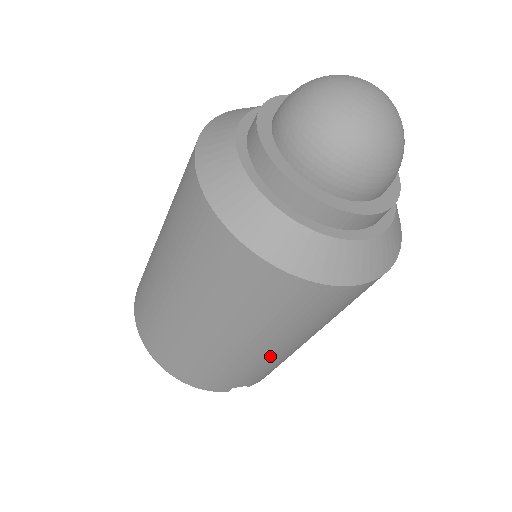
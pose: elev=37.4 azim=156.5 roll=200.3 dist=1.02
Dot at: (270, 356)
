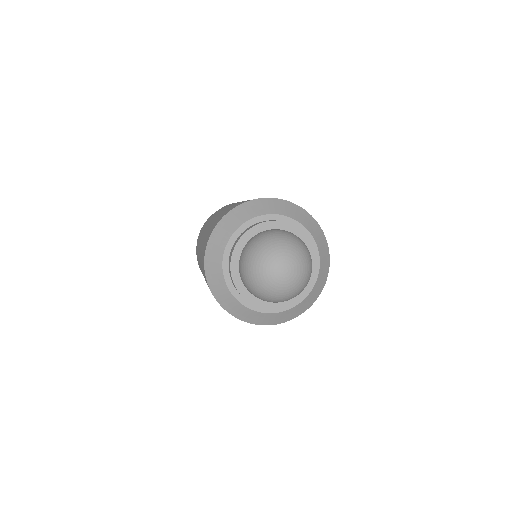
Dot at: occluded
